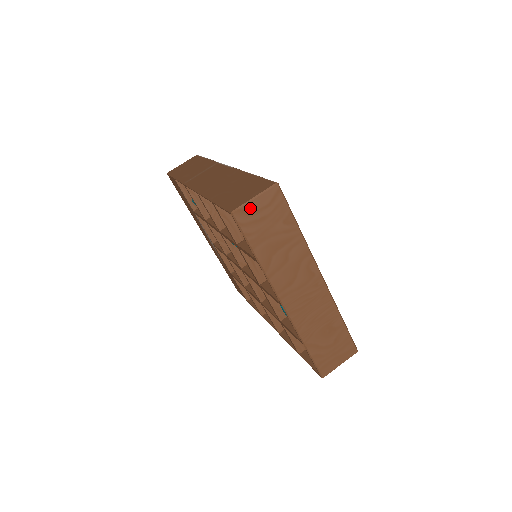
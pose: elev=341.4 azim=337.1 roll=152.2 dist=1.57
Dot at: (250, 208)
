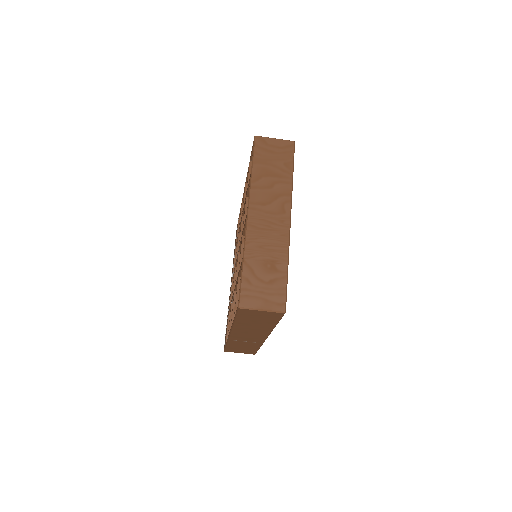
Dot at: (268, 141)
